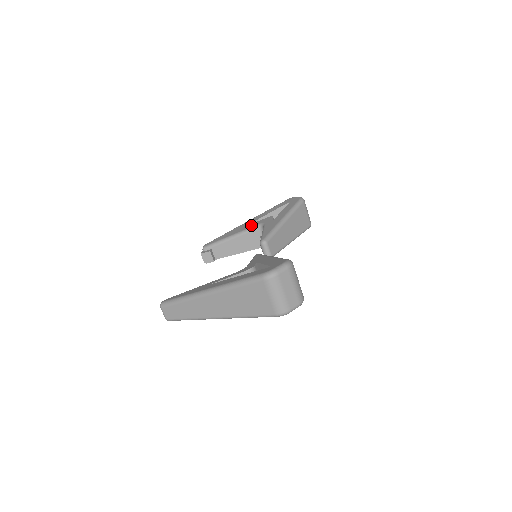
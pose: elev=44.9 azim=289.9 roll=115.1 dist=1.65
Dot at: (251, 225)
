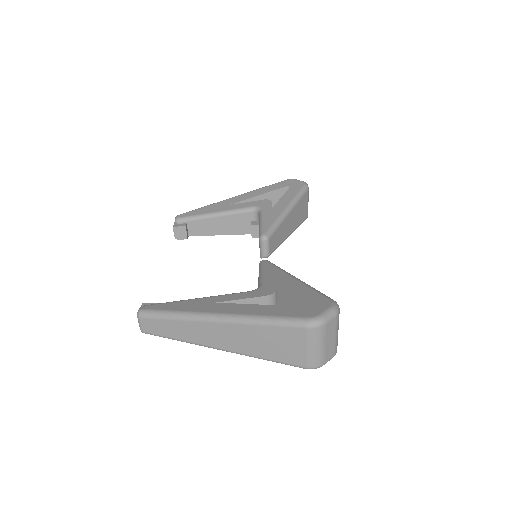
Dot at: (242, 205)
